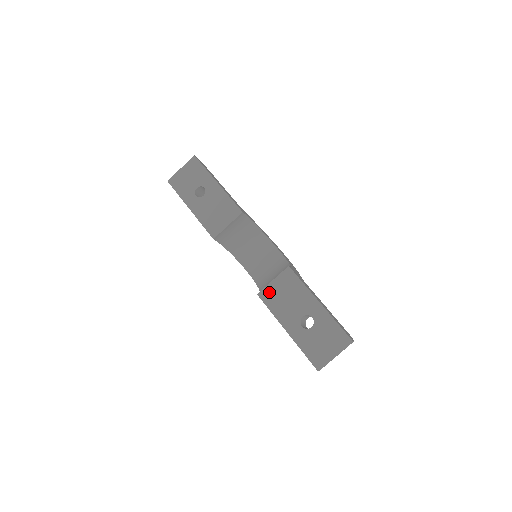
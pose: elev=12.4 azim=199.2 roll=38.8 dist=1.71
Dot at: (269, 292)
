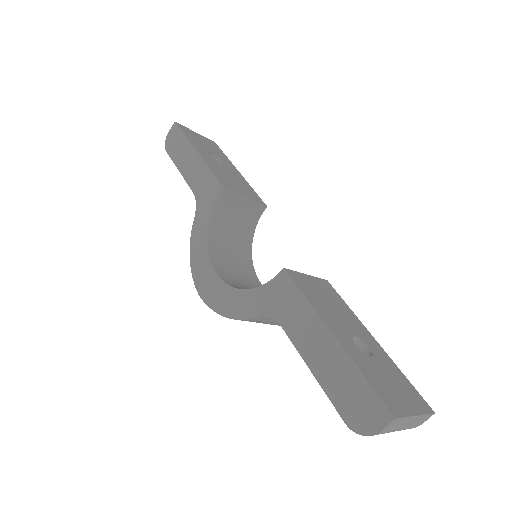
Dot at: (302, 279)
